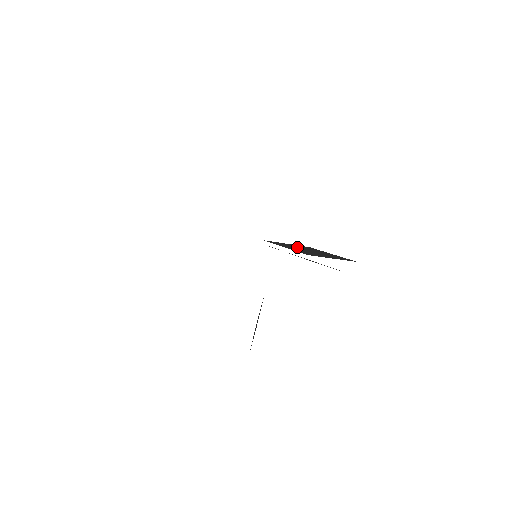
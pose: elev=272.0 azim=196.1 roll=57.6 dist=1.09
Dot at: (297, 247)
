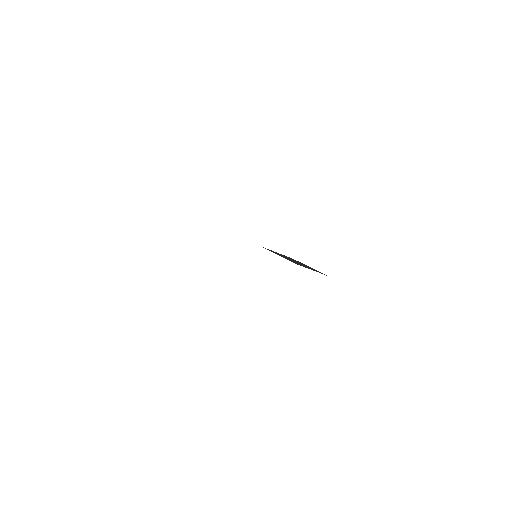
Dot at: occluded
